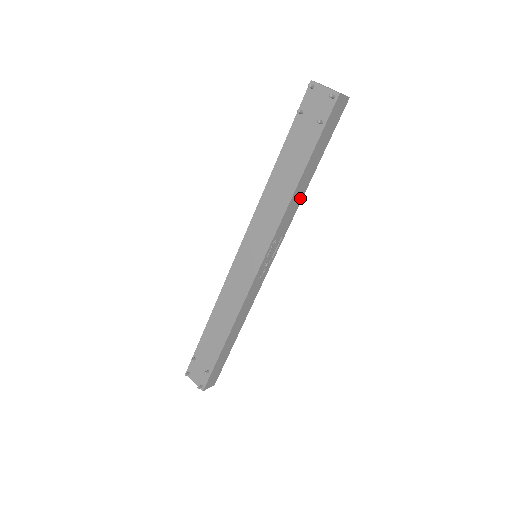
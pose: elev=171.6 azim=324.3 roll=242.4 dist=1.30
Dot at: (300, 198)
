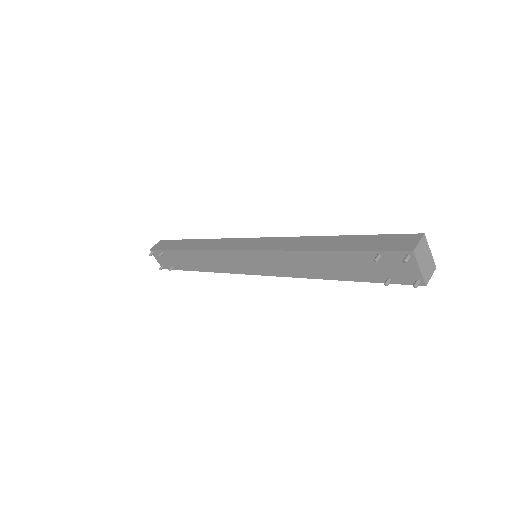
Dot at: occluded
